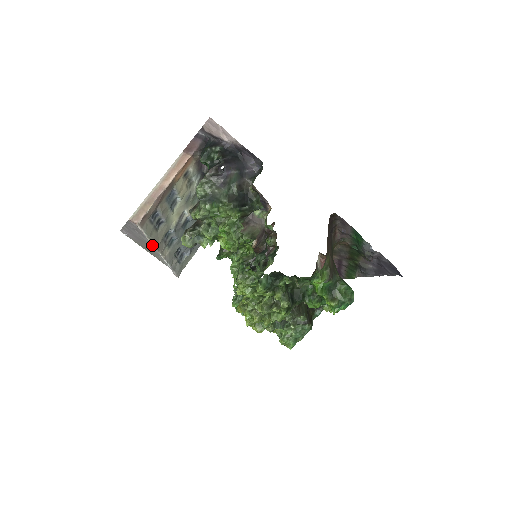
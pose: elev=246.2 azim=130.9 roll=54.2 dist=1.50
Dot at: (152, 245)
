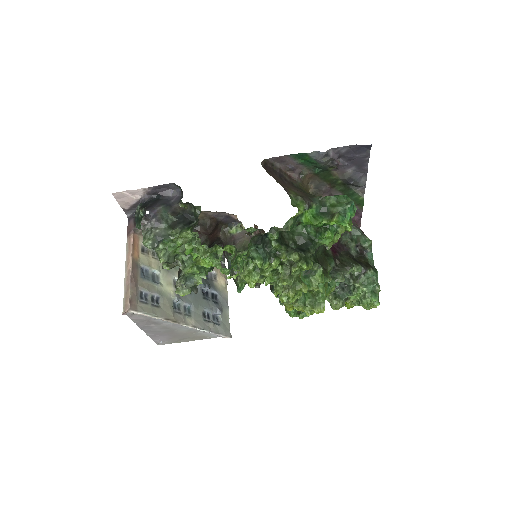
Dot at: (173, 325)
